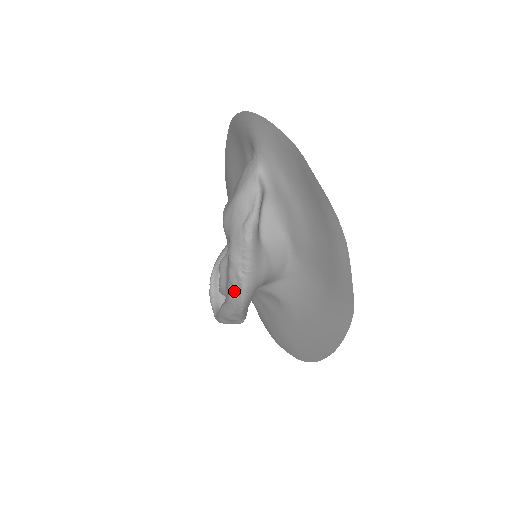
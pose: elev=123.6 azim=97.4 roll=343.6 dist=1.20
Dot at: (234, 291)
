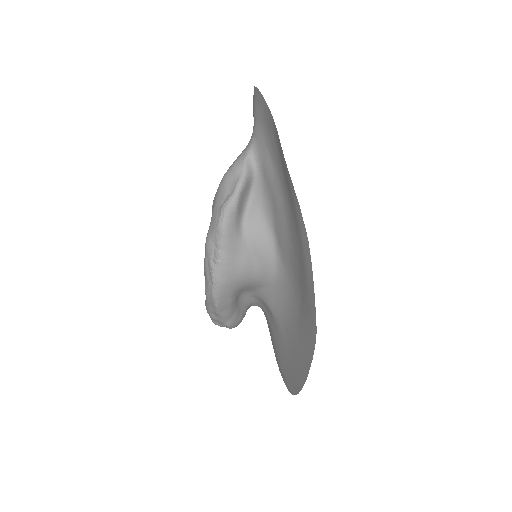
Dot at: (207, 282)
